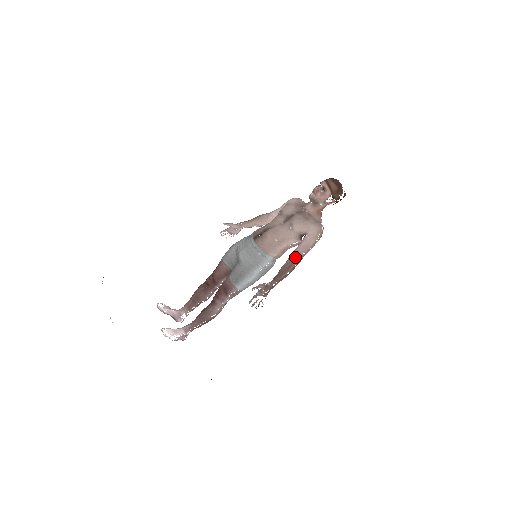
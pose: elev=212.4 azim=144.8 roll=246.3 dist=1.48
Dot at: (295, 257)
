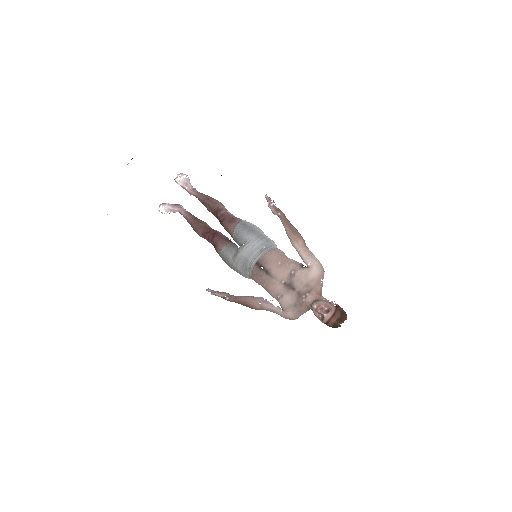
Dot at: (261, 307)
